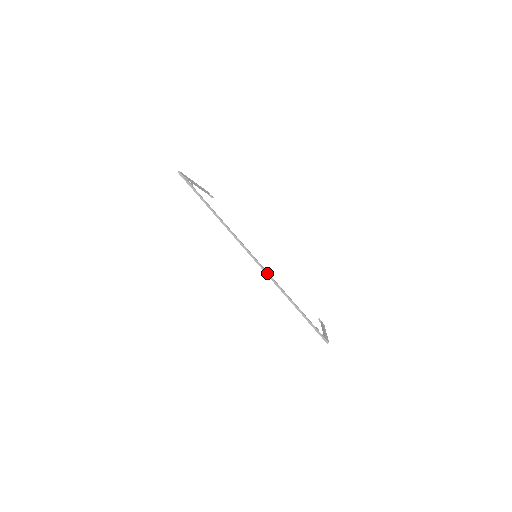
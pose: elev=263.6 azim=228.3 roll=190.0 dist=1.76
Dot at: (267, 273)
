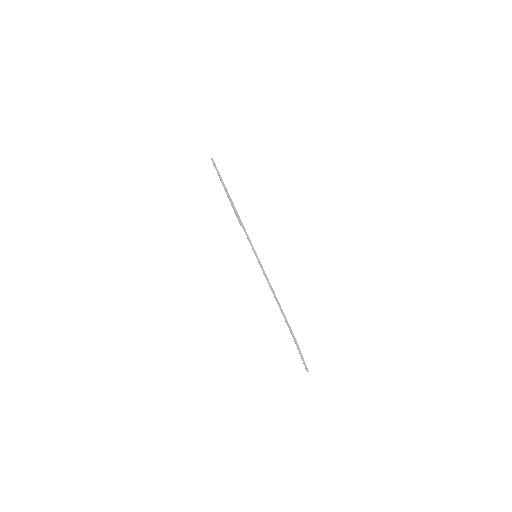
Dot at: occluded
